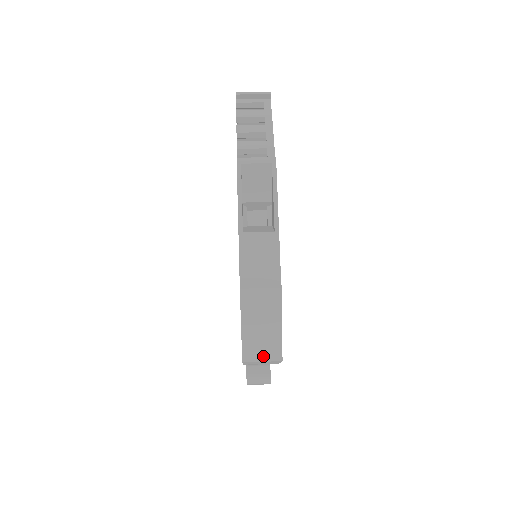
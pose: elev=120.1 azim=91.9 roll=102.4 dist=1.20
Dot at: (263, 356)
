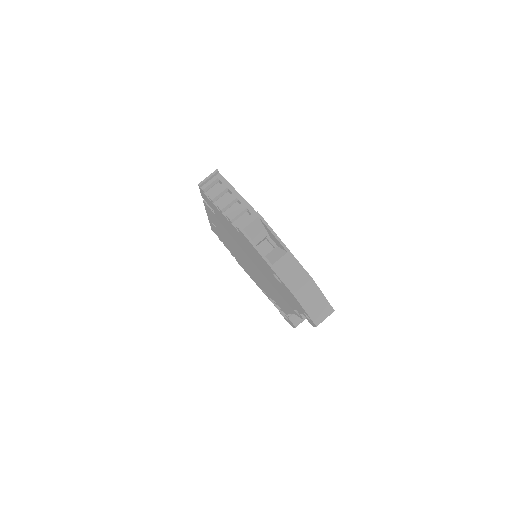
Dot at: (324, 316)
